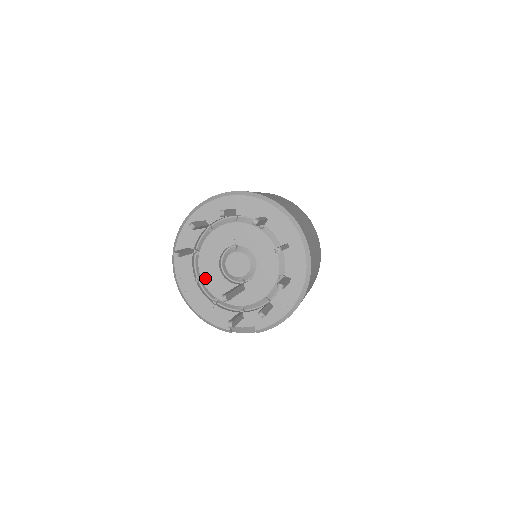
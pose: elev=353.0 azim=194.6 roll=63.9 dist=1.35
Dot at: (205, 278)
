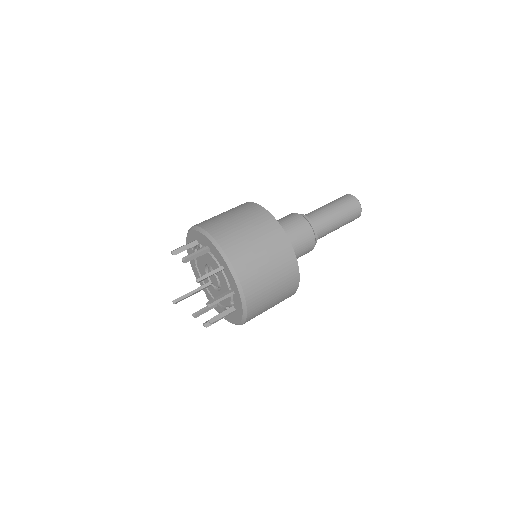
Dot at: (198, 257)
